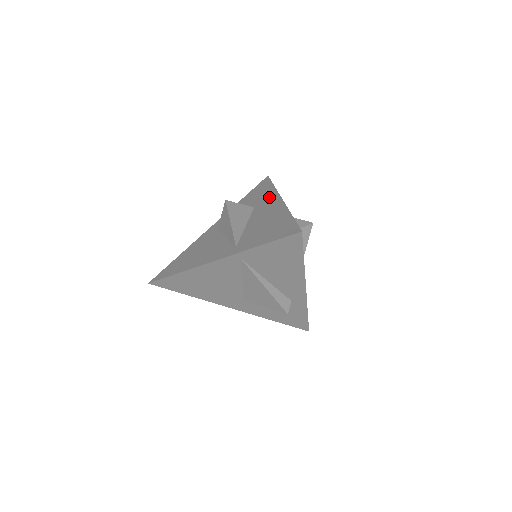
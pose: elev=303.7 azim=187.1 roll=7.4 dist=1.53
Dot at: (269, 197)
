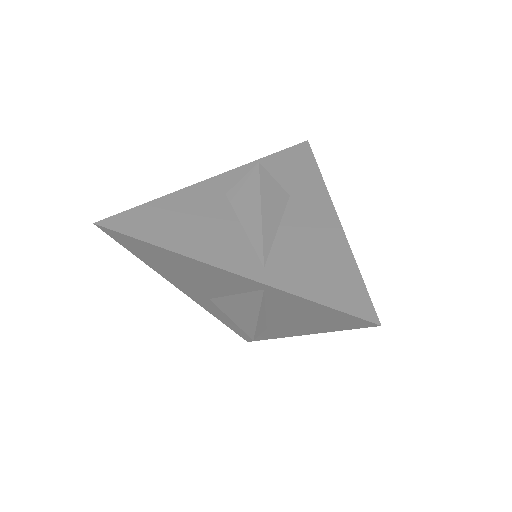
Dot at: (315, 194)
